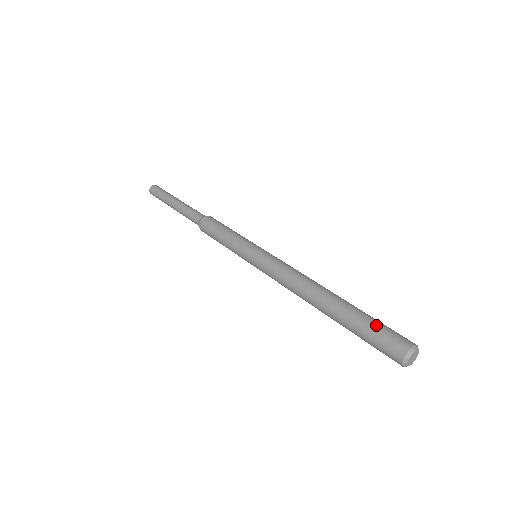
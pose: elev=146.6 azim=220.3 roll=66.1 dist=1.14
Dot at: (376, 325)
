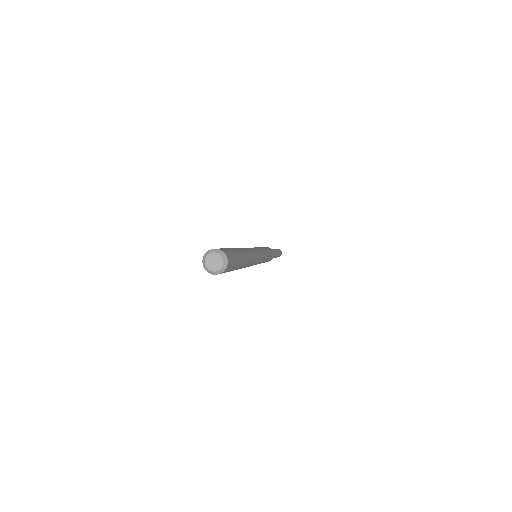
Dot at: (225, 248)
